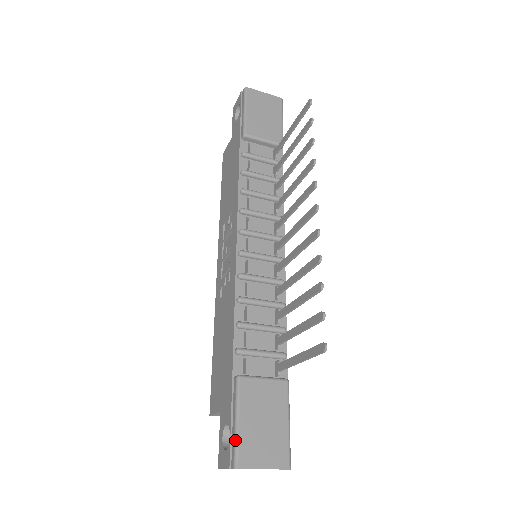
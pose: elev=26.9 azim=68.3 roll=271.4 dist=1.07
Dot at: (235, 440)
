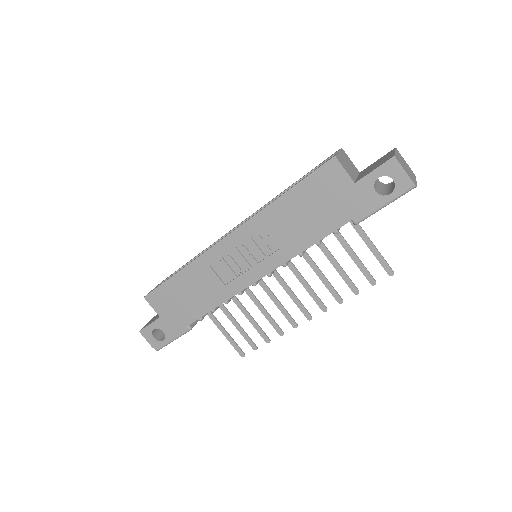
Dot at: (166, 345)
